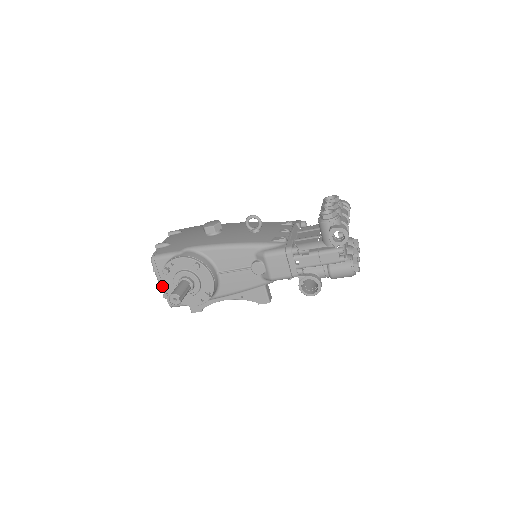
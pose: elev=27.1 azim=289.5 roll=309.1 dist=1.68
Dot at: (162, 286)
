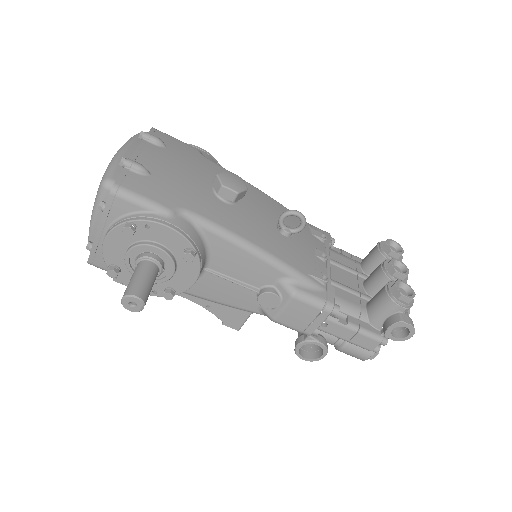
Dot at: (98, 235)
